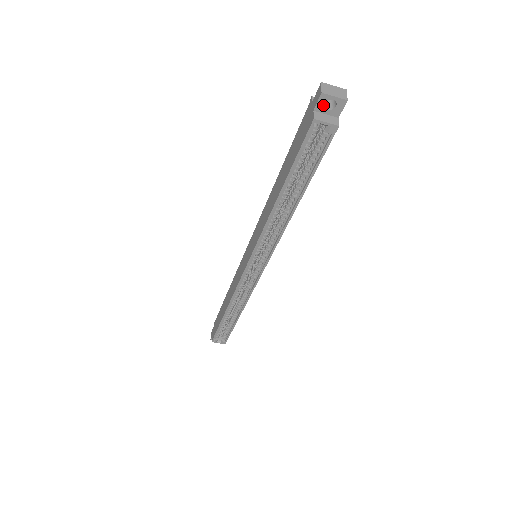
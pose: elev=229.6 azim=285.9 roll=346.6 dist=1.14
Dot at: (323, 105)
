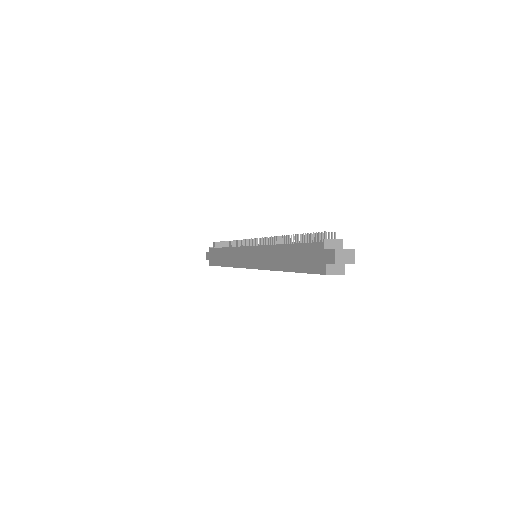
Dot at: (334, 264)
